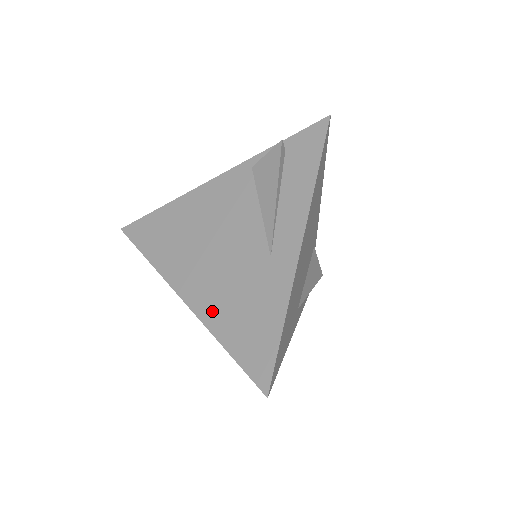
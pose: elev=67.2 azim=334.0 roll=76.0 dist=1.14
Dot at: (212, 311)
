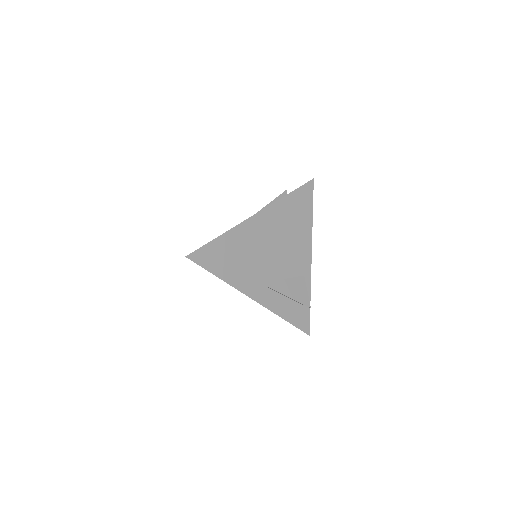
Dot at: occluded
